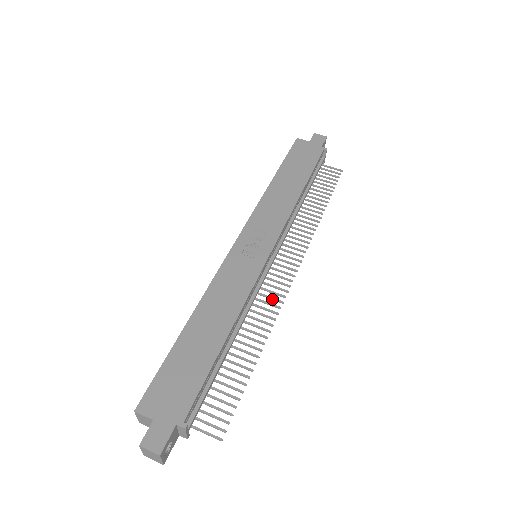
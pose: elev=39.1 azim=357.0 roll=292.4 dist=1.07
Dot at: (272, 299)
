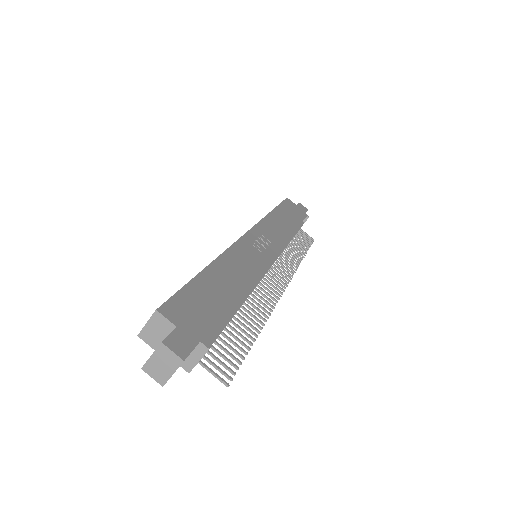
Dot at: (268, 295)
